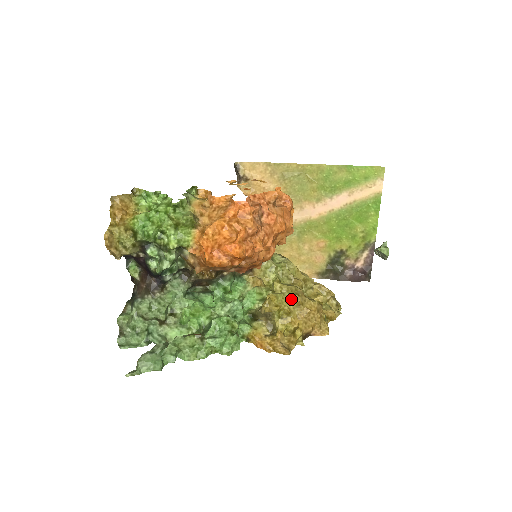
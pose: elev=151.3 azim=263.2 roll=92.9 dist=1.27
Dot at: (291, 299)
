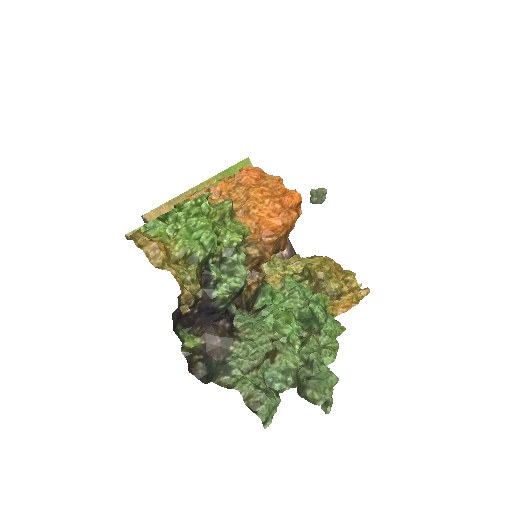
Dot at: (316, 262)
